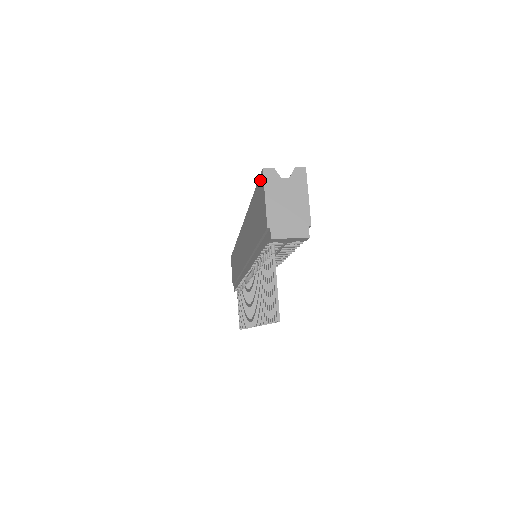
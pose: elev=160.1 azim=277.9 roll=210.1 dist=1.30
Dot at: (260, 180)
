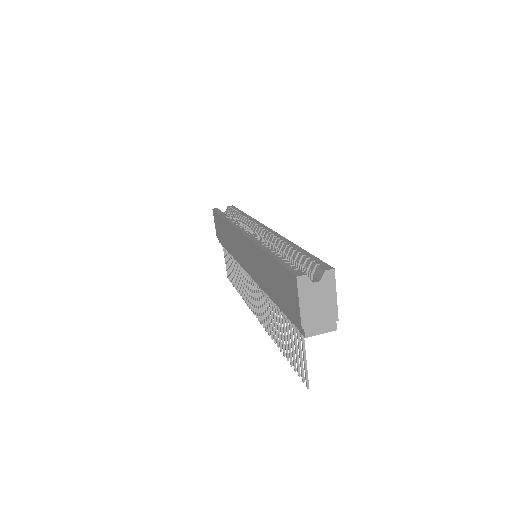
Dot at: (290, 276)
